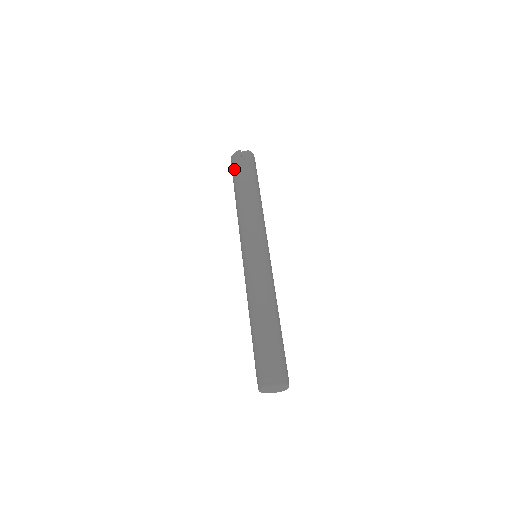
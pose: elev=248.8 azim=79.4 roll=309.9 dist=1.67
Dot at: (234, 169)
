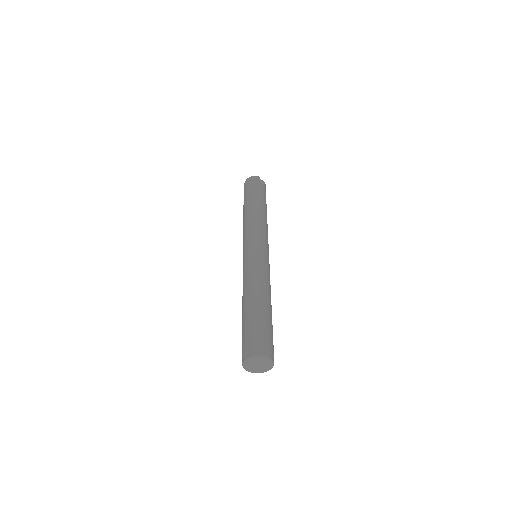
Dot at: (251, 186)
